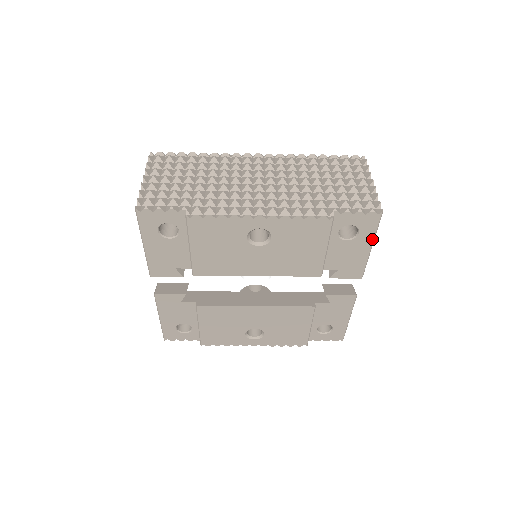
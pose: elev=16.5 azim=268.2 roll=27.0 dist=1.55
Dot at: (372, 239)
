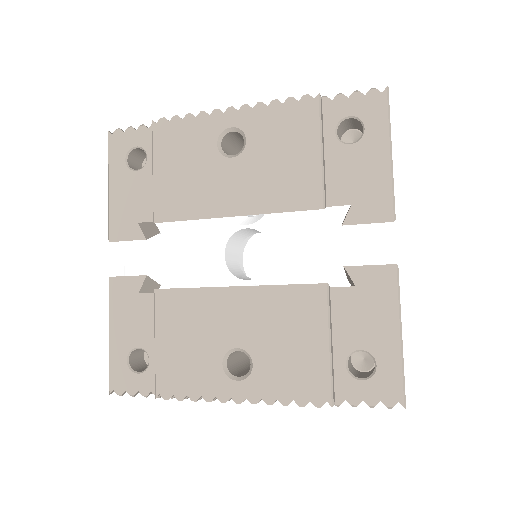
Dot at: (387, 137)
